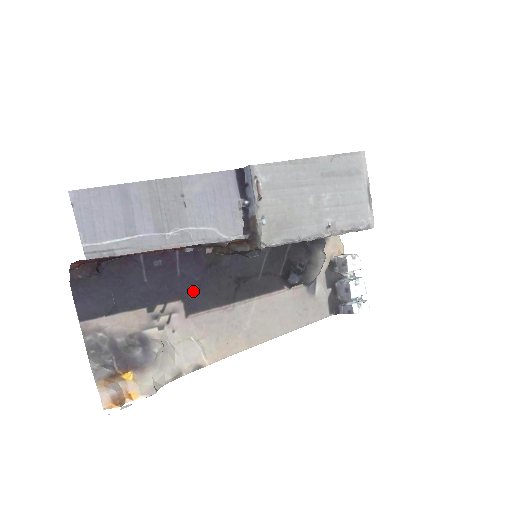
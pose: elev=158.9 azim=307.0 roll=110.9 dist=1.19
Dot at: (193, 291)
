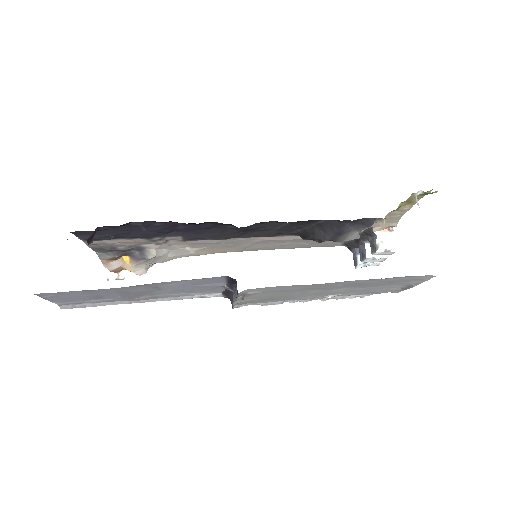
Dot at: (194, 233)
